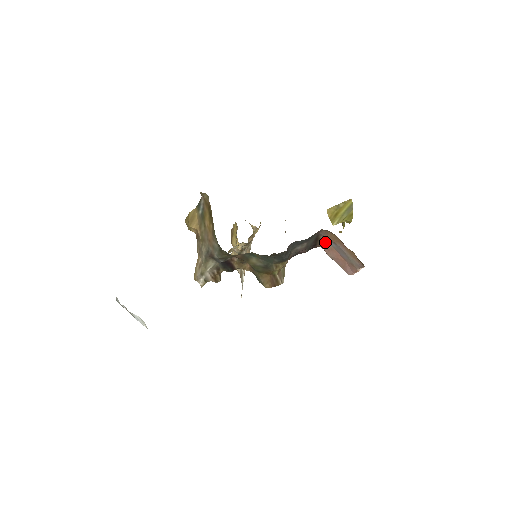
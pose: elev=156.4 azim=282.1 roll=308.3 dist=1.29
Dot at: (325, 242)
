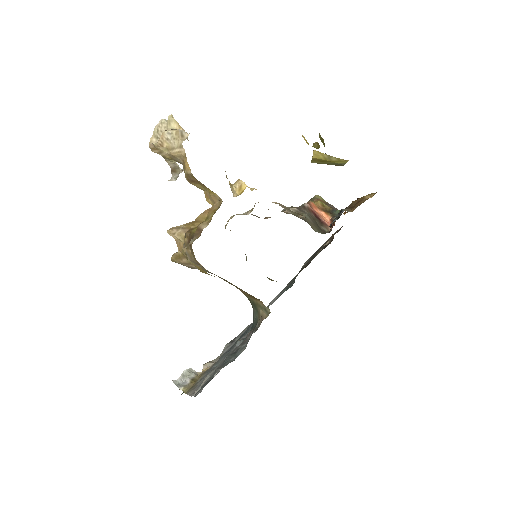
Dot at: occluded
